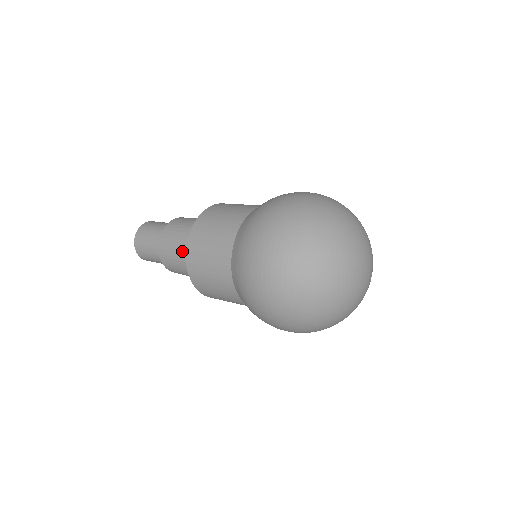
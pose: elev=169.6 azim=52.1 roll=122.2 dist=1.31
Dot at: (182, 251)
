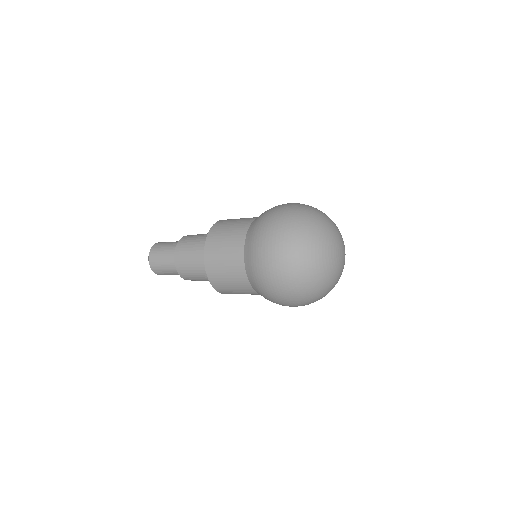
Dot at: (200, 240)
